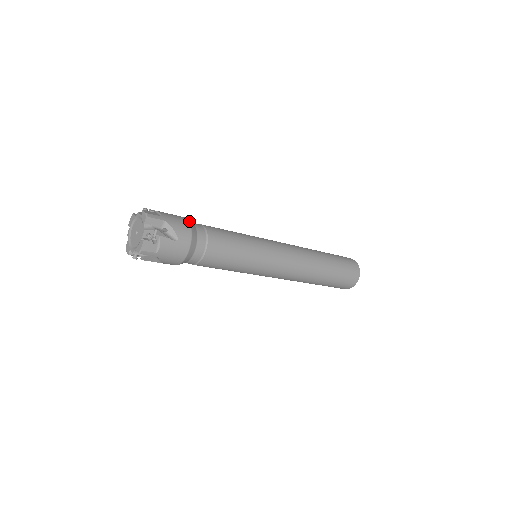
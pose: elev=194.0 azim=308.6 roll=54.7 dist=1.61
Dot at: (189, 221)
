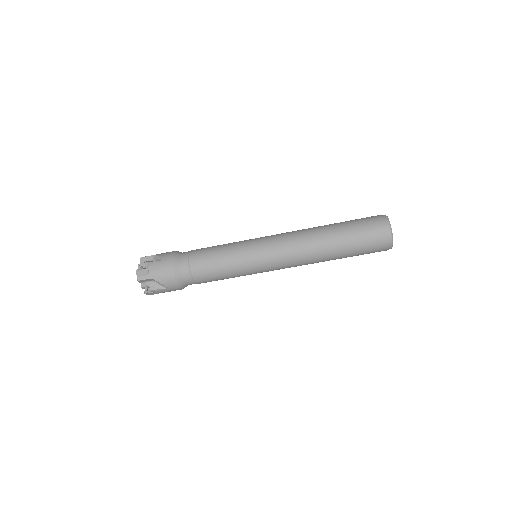
Dot at: occluded
